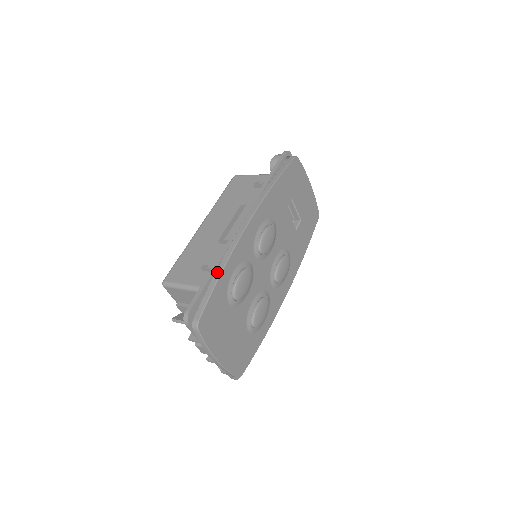
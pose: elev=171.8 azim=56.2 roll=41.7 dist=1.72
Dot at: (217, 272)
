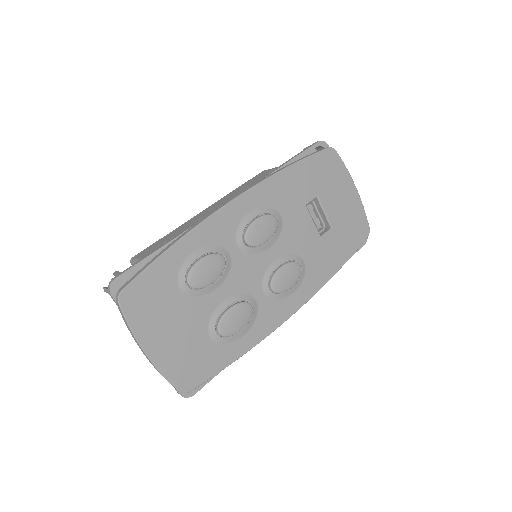
Dot at: (169, 245)
